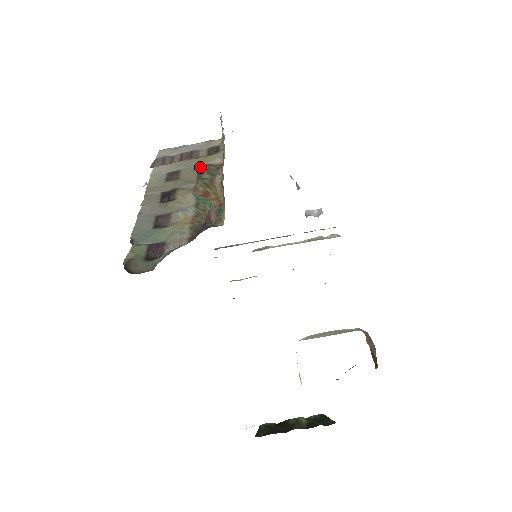
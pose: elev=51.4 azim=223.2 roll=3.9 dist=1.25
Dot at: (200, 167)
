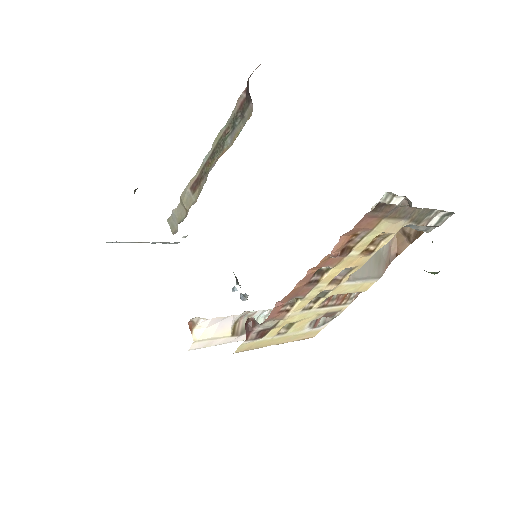
Dot at: occluded
